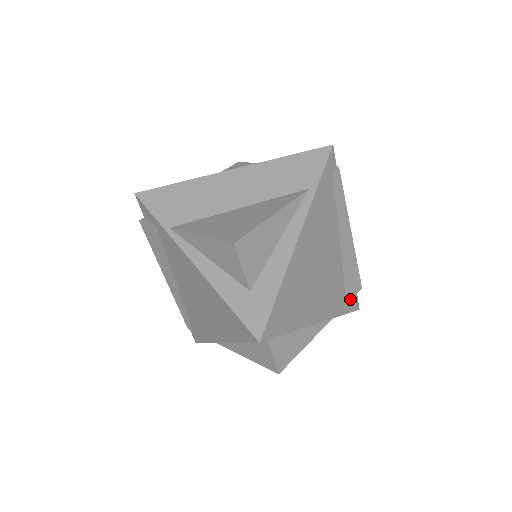
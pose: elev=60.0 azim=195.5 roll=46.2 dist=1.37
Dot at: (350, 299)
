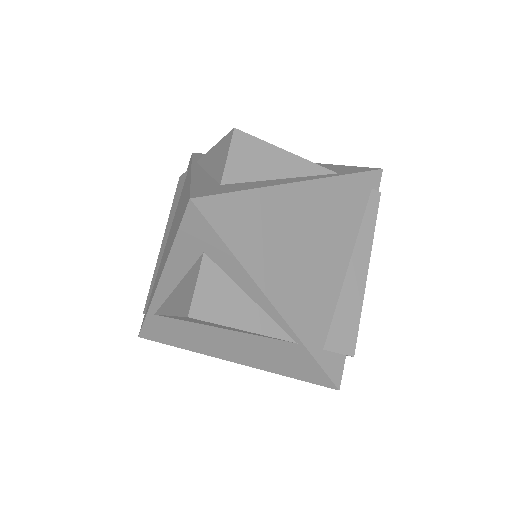
Dot at: (331, 350)
